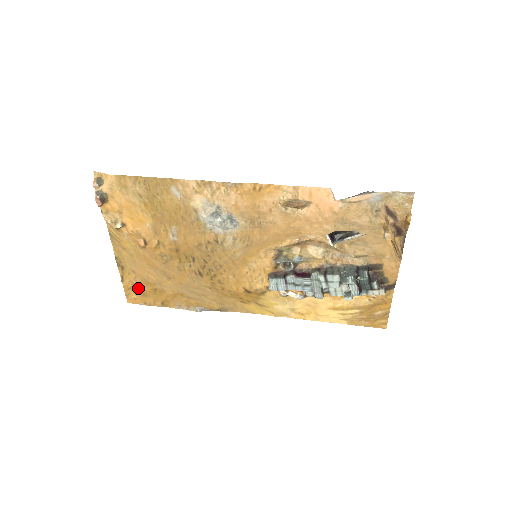
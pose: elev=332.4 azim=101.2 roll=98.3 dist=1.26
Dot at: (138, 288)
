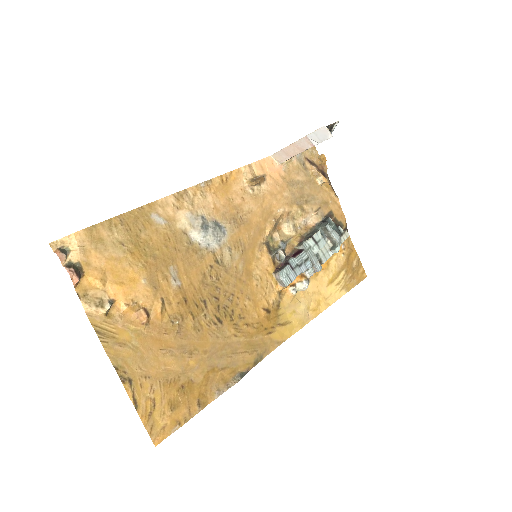
Dot at: (160, 404)
